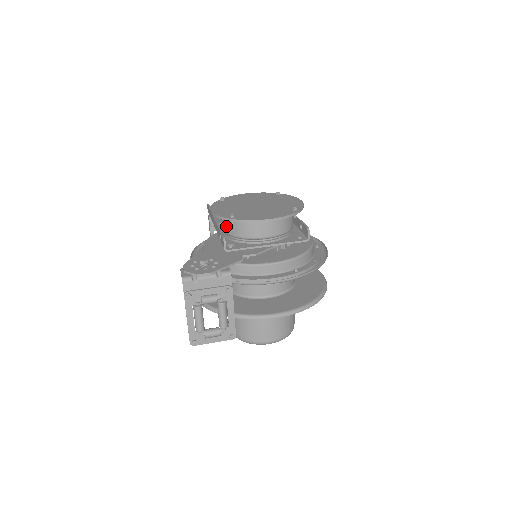
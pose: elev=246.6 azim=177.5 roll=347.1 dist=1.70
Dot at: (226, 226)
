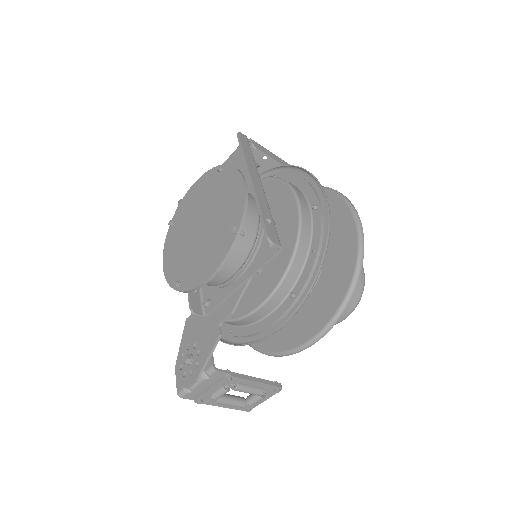
Dot at: occluded
